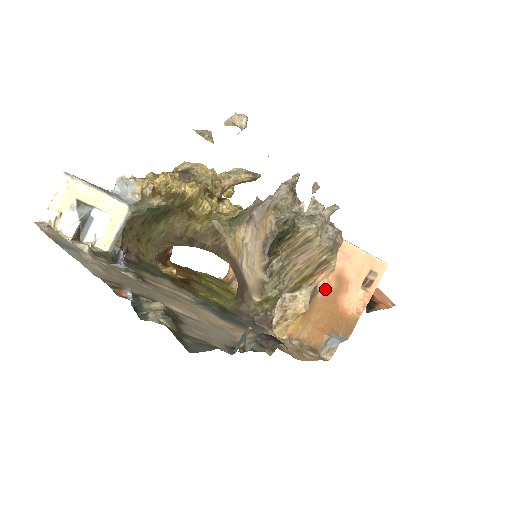
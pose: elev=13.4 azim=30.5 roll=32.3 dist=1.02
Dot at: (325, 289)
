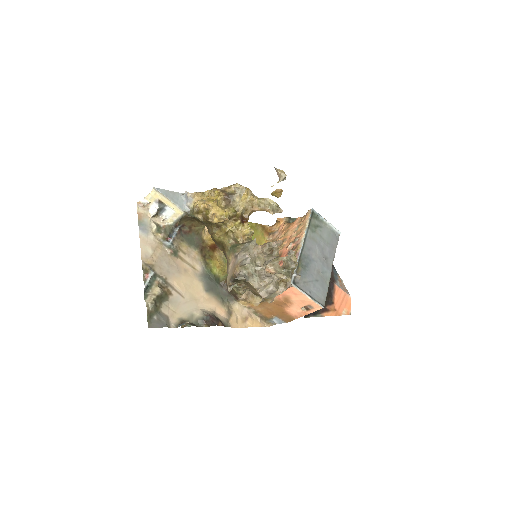
Dot at: (277, 299)
